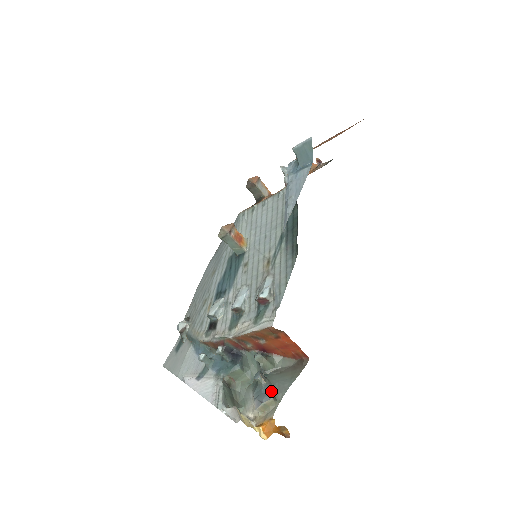
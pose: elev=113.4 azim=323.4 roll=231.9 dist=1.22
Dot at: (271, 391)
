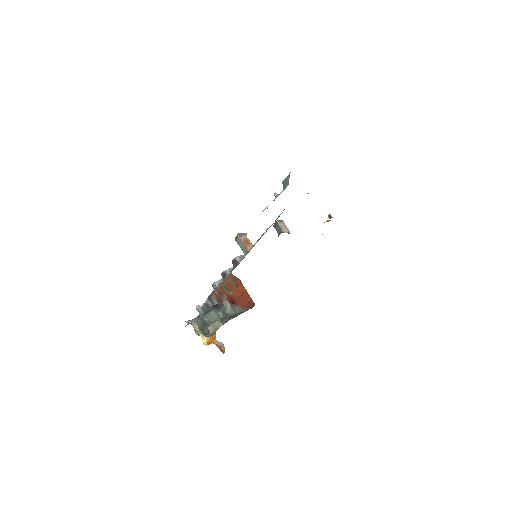
Dot at: (222, 319)
